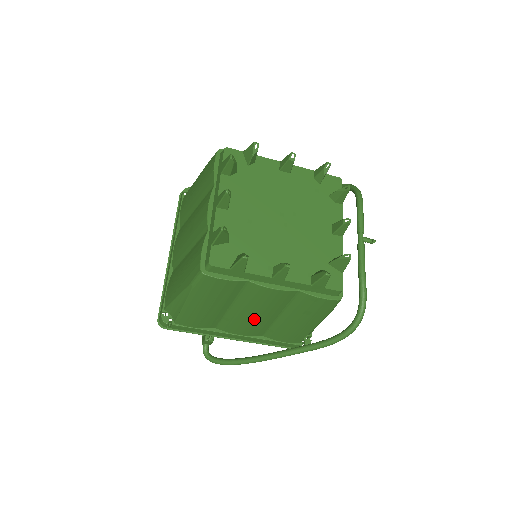
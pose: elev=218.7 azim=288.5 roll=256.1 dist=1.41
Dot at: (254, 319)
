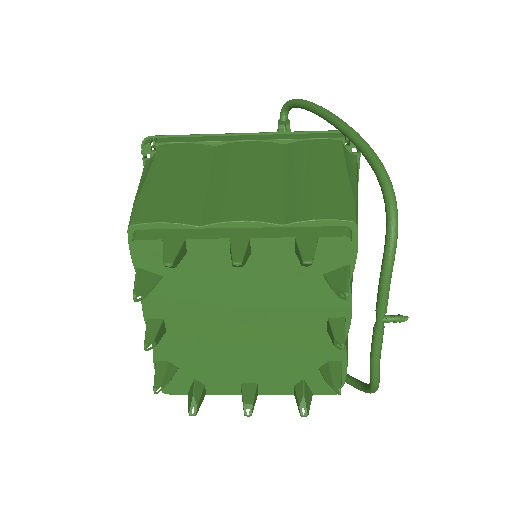
Dot at: occluded
